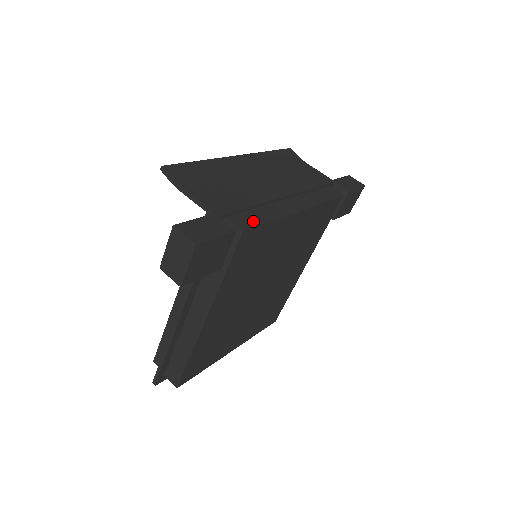
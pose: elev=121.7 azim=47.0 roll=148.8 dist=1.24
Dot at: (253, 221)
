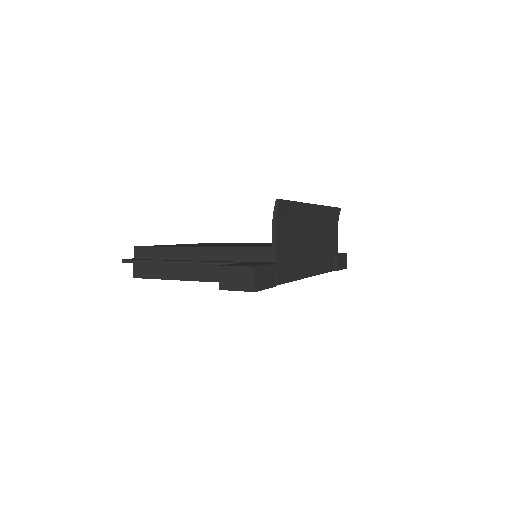
Dot at: (286, 277)
